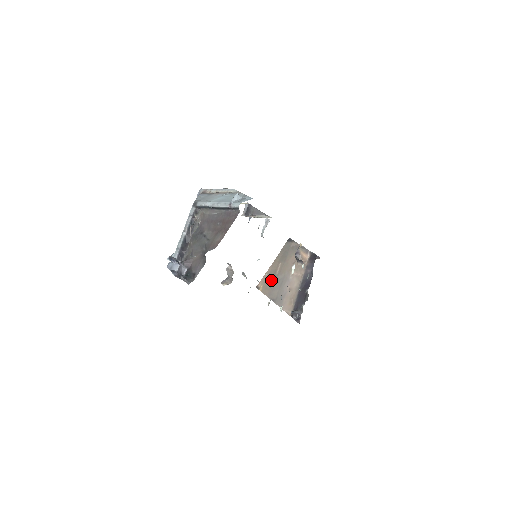
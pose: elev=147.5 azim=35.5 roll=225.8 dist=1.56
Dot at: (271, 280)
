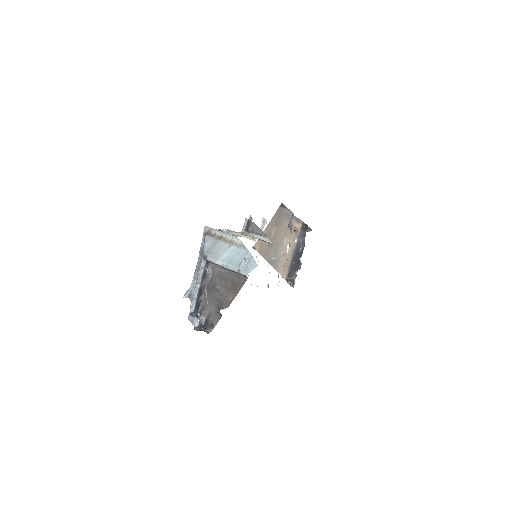
Dot at: (266, 243)
